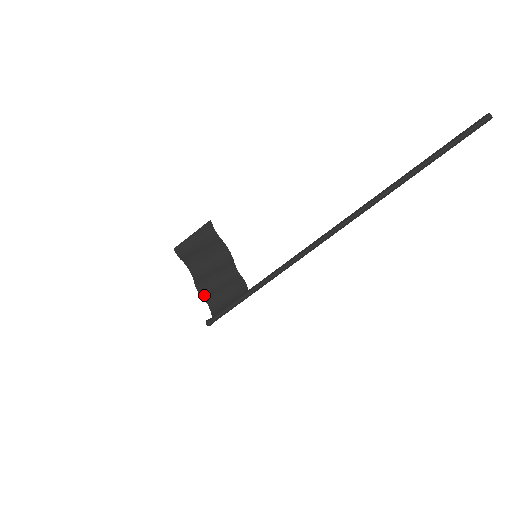
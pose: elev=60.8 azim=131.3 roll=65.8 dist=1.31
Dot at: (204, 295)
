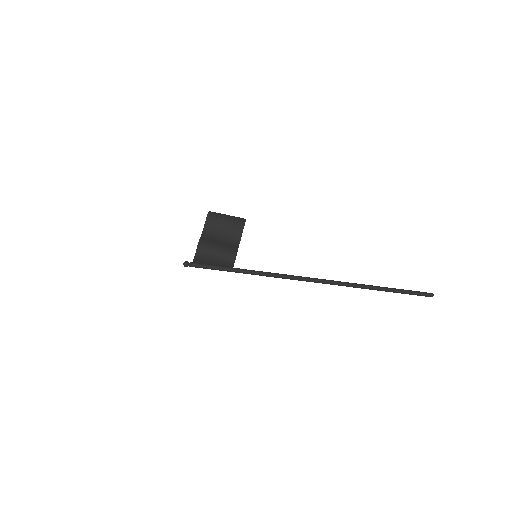
Dot at: (200, 248)
